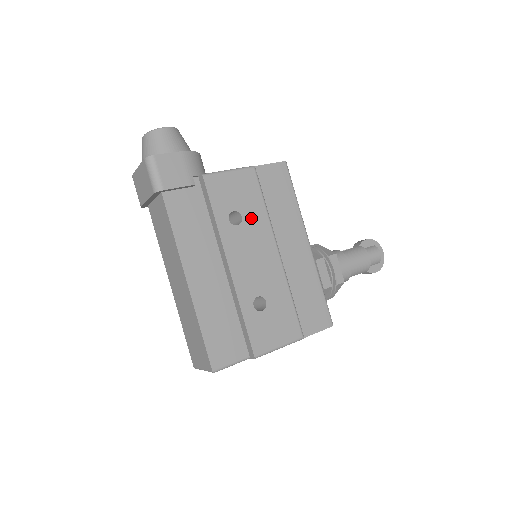
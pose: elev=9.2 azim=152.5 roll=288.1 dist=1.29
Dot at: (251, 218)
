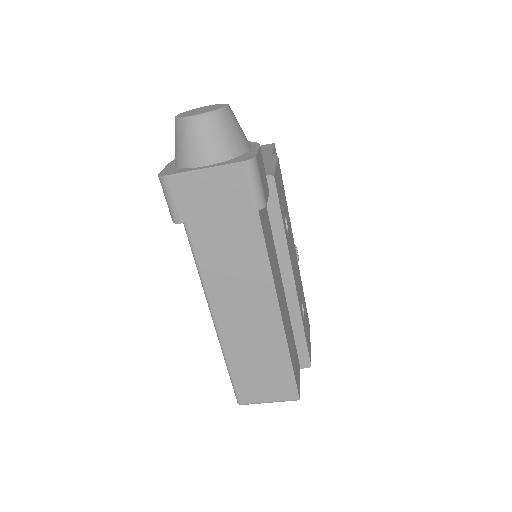
Dot at: (288, 219)
